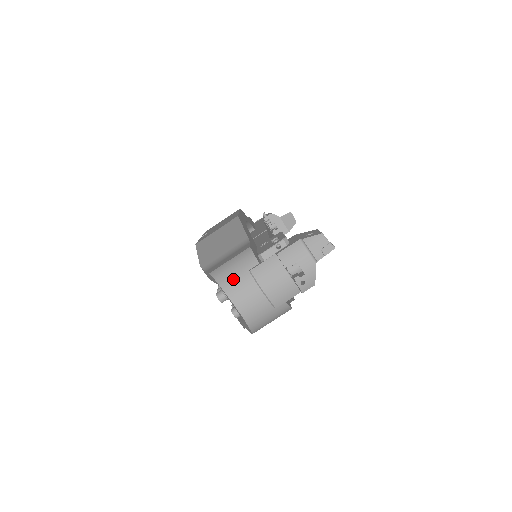
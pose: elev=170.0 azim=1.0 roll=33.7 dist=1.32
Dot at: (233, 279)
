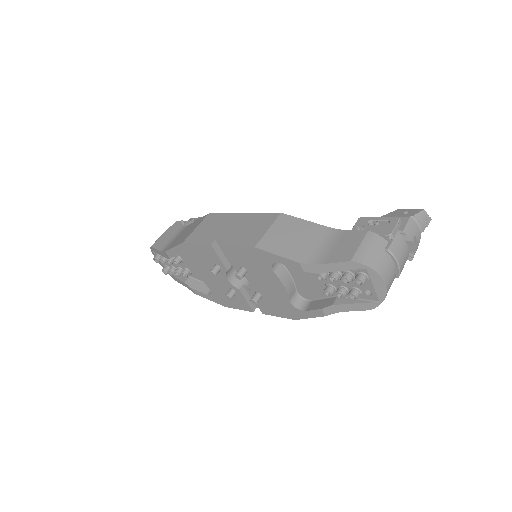
Dot at: (378, 260)
